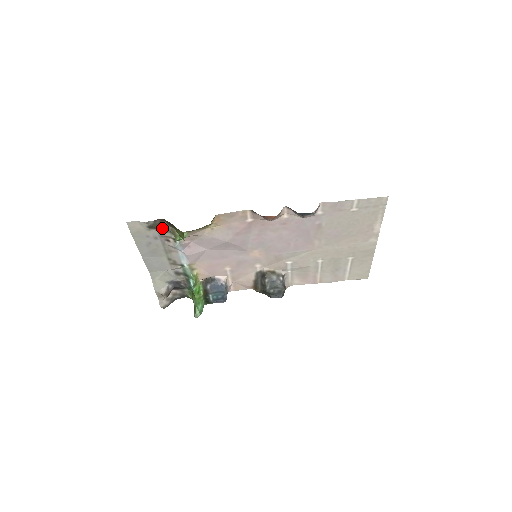
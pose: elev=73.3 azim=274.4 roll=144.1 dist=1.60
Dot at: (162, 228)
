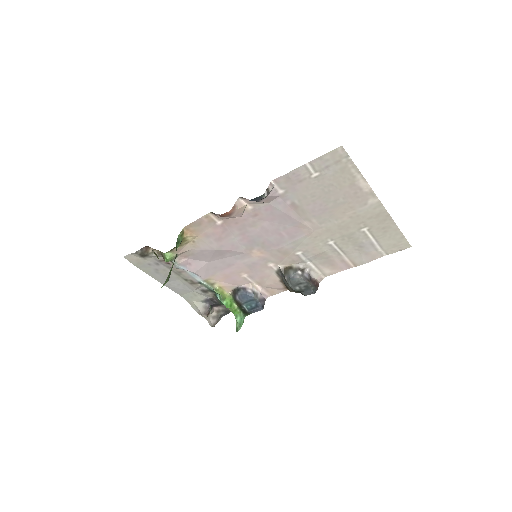
Dot at: (153, 254)
